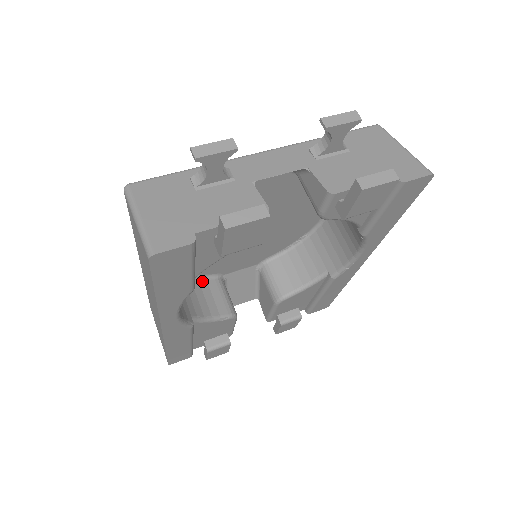
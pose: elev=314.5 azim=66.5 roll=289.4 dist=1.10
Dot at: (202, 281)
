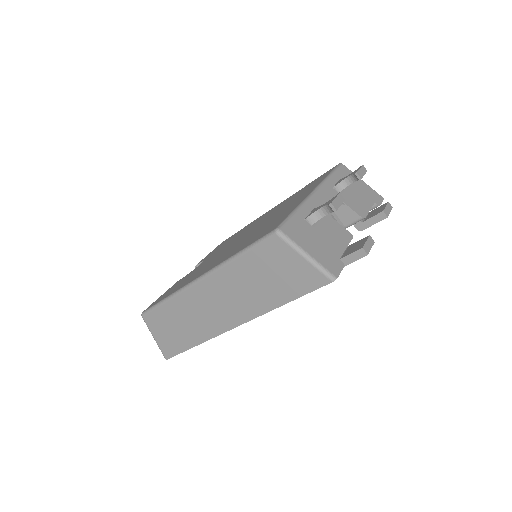
Dot at: occluded
